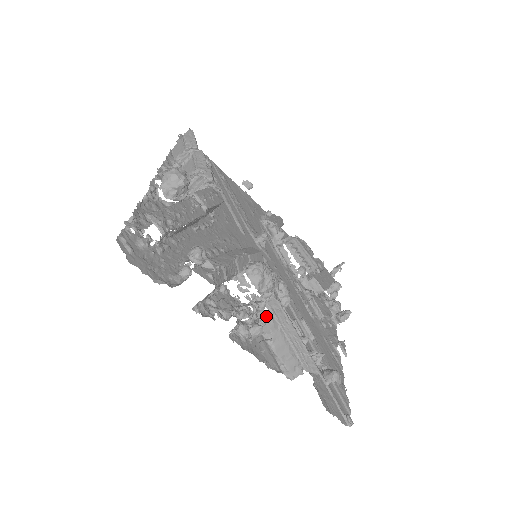
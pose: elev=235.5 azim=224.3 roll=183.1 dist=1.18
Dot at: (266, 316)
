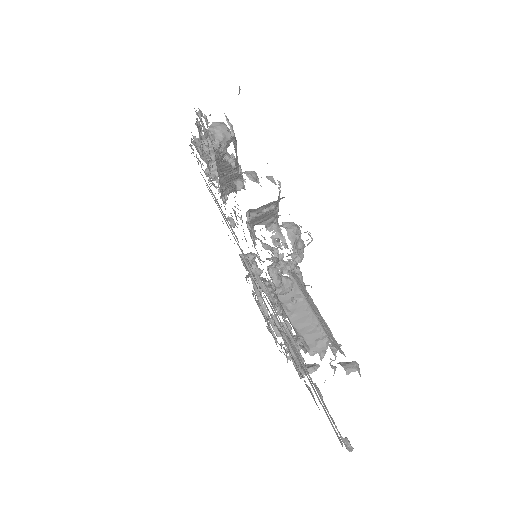
Dot at: occluded
